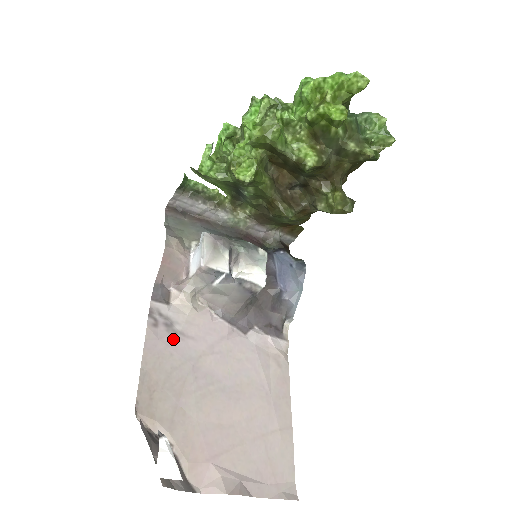
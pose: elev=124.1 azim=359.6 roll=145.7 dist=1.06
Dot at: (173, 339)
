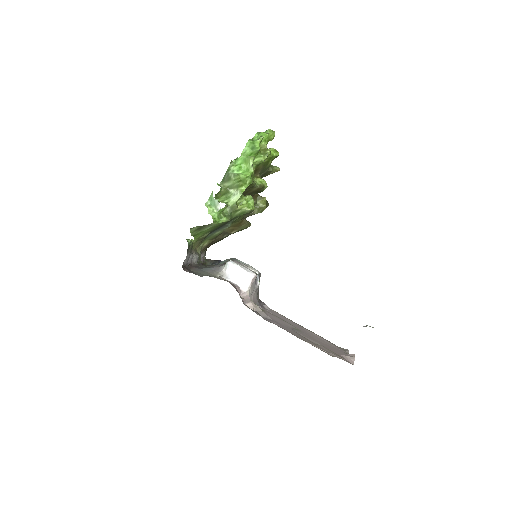
Dot at: (278, 323)
